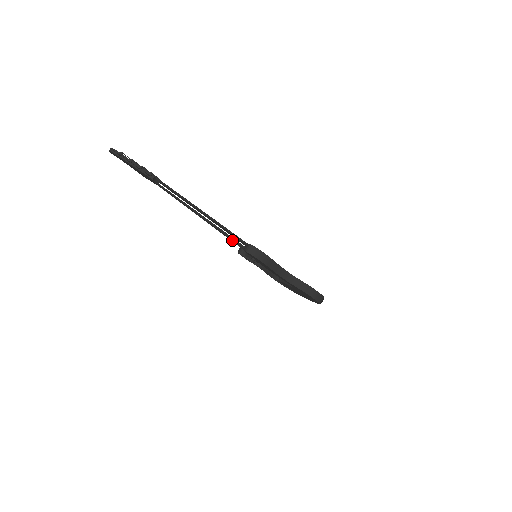
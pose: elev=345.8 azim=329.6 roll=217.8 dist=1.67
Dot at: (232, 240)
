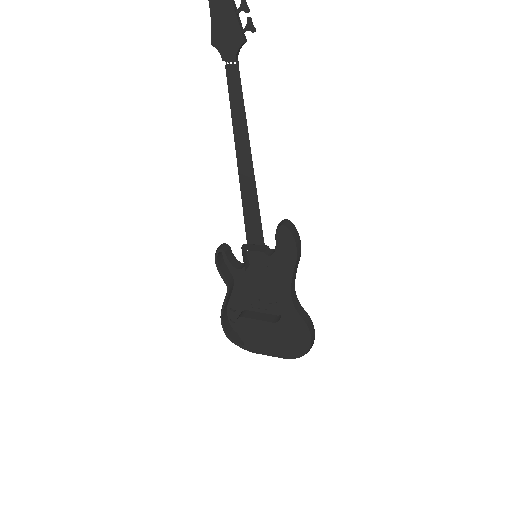
Dot at: (244, 216)
